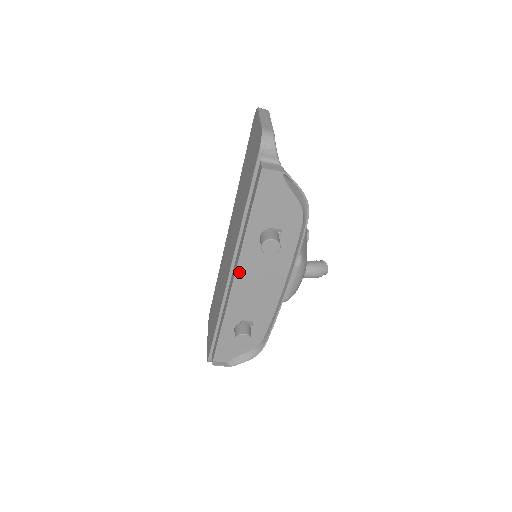
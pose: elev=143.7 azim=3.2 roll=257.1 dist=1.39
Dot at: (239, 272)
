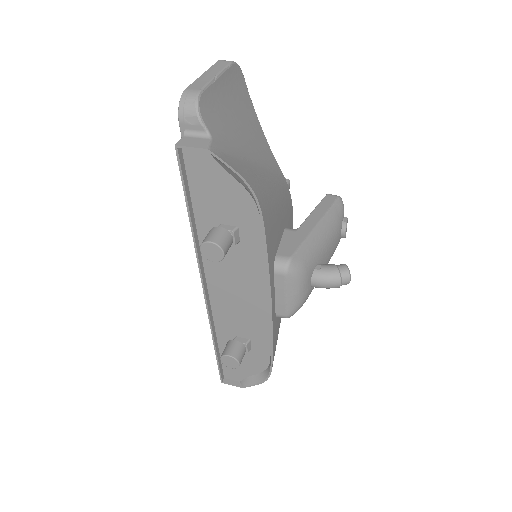
Dot at: (209, 279)
